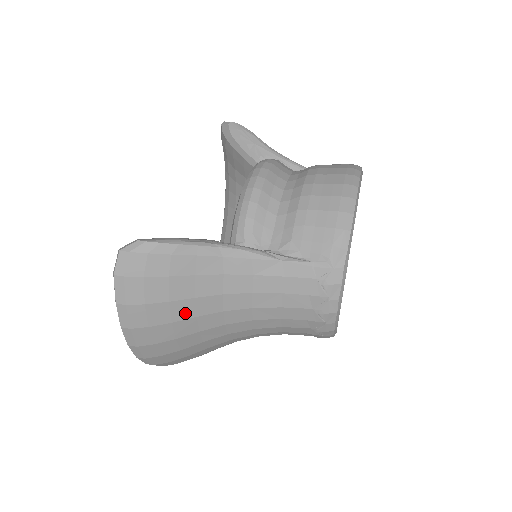
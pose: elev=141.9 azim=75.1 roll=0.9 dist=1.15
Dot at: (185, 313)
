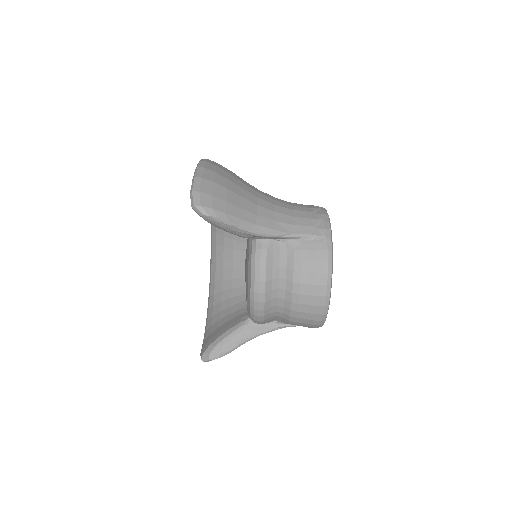
Dot at: occluded
